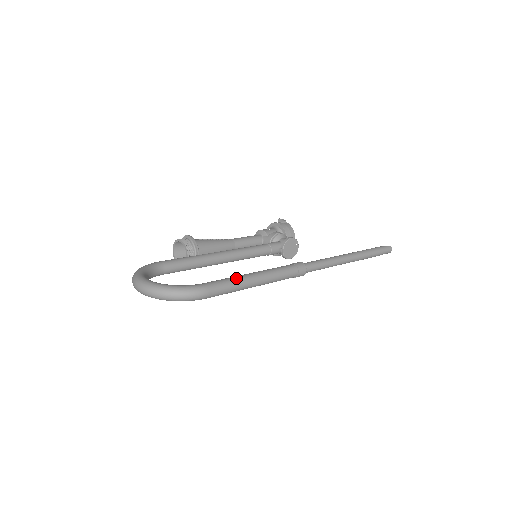
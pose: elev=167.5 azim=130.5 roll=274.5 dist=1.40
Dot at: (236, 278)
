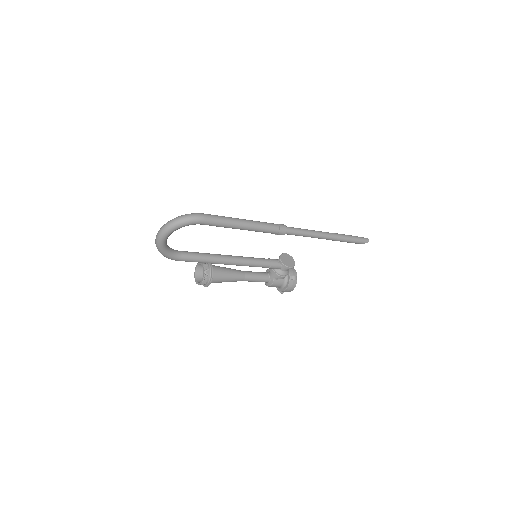
Dot at: (226, 217)
